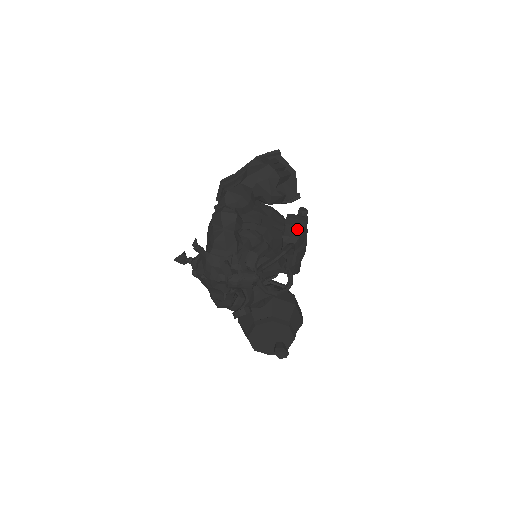
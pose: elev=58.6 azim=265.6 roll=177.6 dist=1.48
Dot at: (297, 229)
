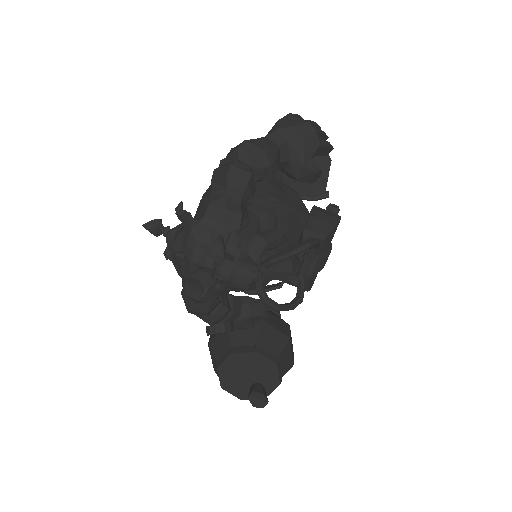
Dot at: (325, 225)
